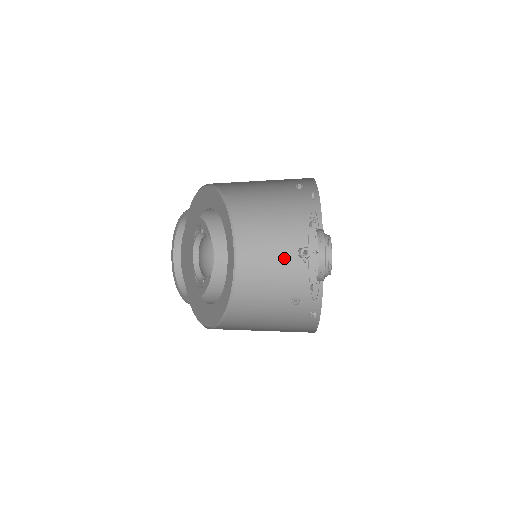
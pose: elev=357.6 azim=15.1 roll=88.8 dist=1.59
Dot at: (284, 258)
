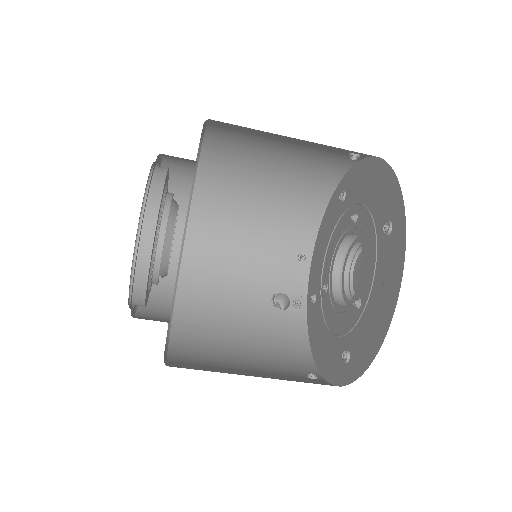
Dot at: (251, 304)
